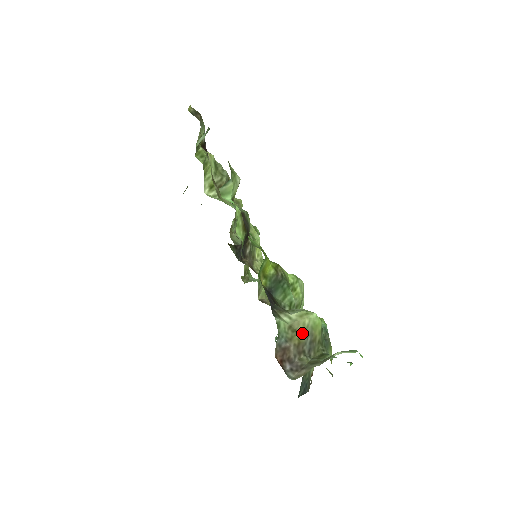
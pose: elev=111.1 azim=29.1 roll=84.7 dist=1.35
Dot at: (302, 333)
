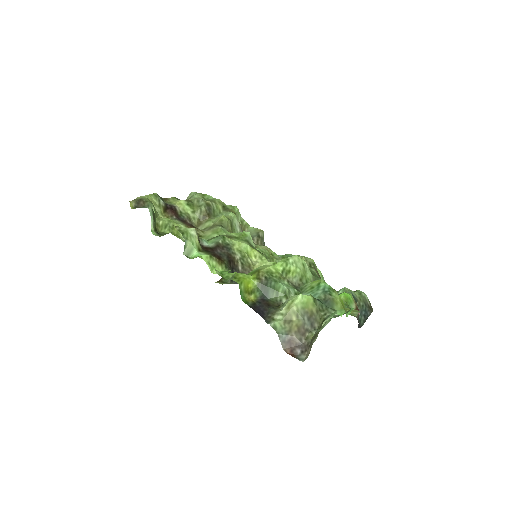
Dot at: (297, 319)
